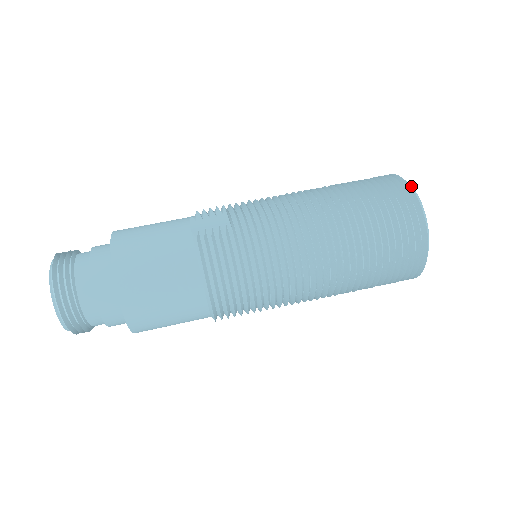
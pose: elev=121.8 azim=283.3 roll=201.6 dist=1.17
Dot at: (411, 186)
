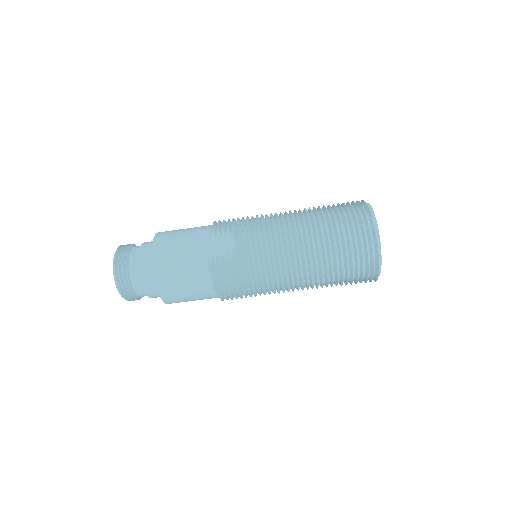
Dot at: (377, 227)
